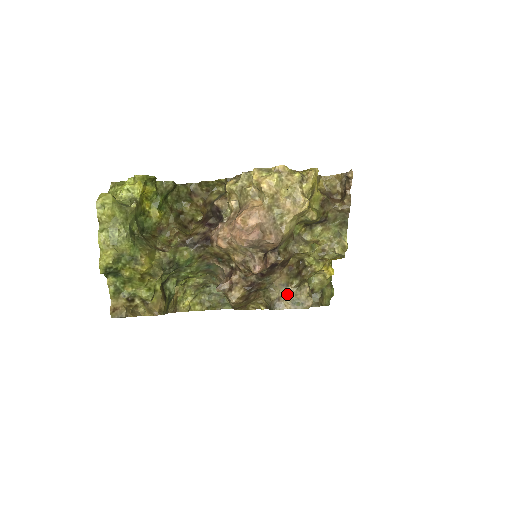
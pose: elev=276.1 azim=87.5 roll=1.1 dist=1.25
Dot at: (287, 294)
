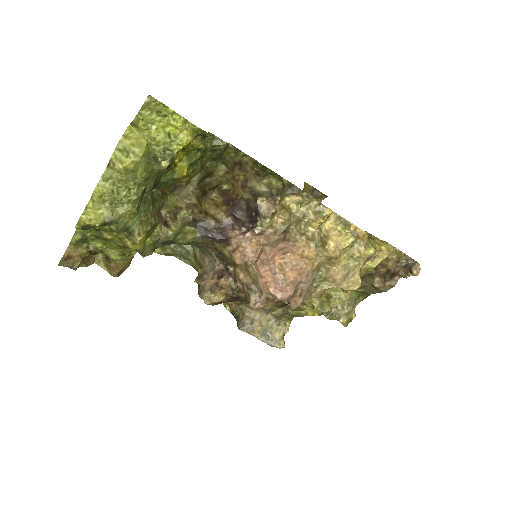
Dot at: (263, 321)
